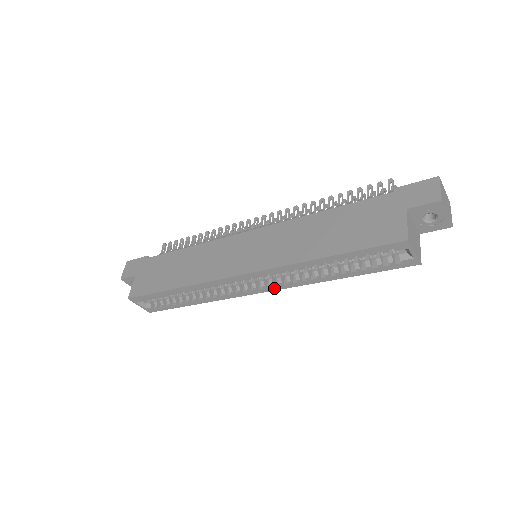
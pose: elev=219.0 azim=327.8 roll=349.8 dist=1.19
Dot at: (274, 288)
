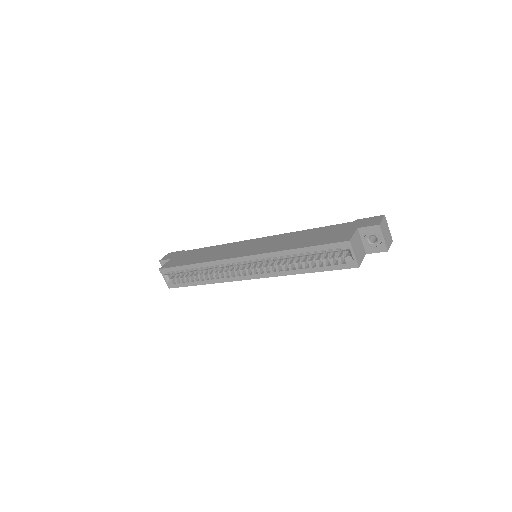
Dot at: (260, 276)
